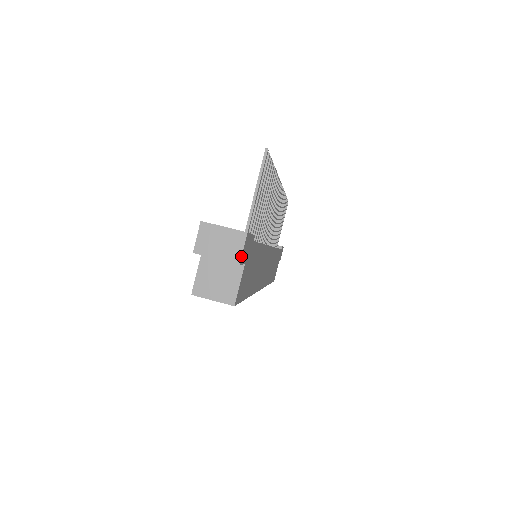
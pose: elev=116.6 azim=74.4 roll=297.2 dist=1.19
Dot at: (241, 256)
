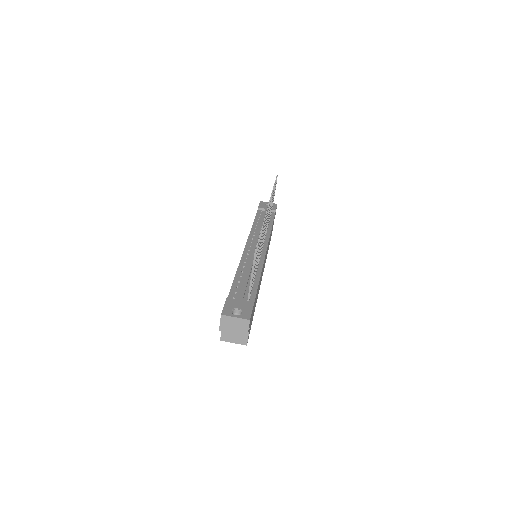
Dot at: occluded
